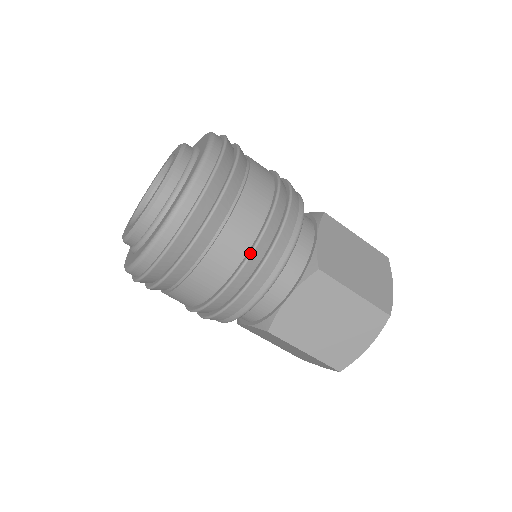
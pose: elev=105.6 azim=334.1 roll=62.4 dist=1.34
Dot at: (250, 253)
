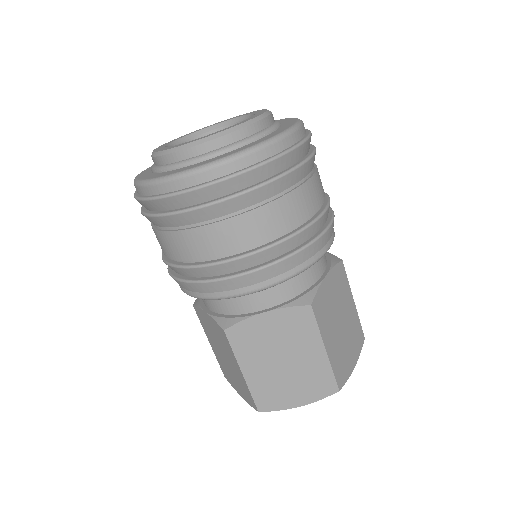
Dot at: (266, 247)
